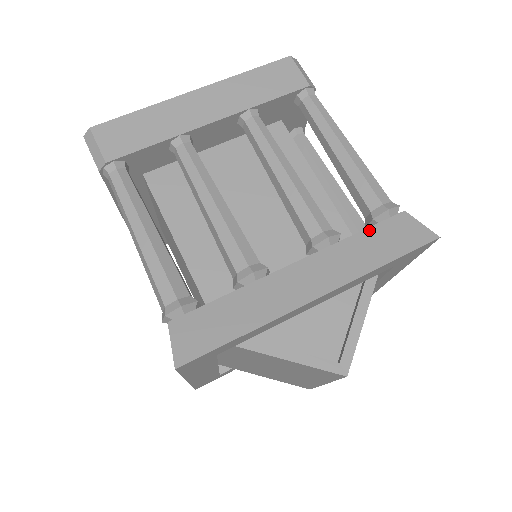
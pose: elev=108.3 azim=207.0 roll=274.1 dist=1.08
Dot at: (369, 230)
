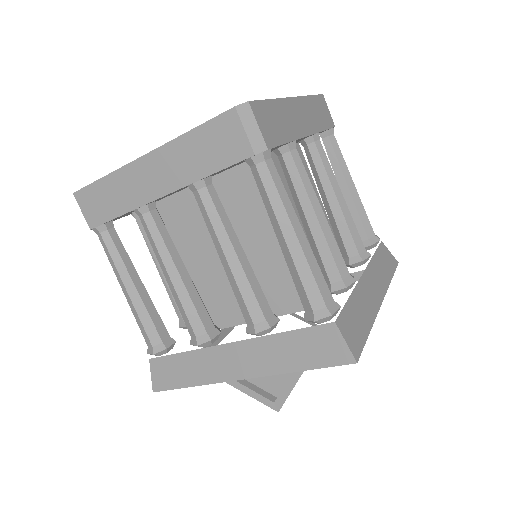
Dot at: (295, 333)
